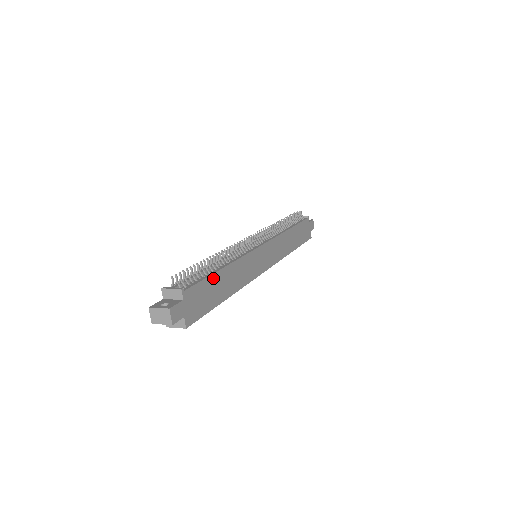
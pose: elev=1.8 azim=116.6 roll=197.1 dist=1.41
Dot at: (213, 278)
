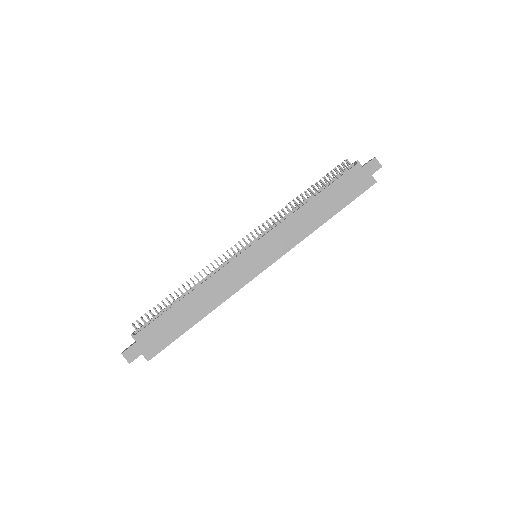
Dot at: (172, 311)
